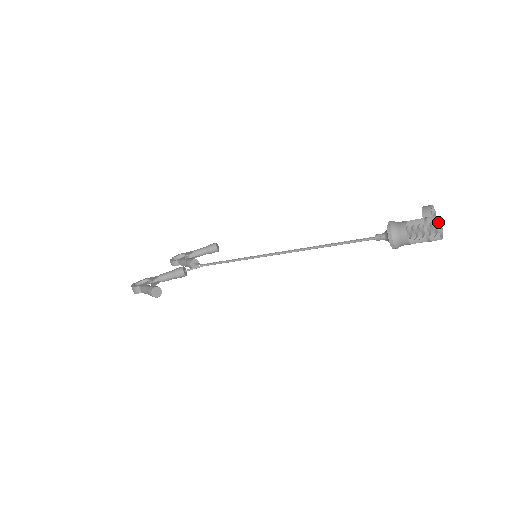
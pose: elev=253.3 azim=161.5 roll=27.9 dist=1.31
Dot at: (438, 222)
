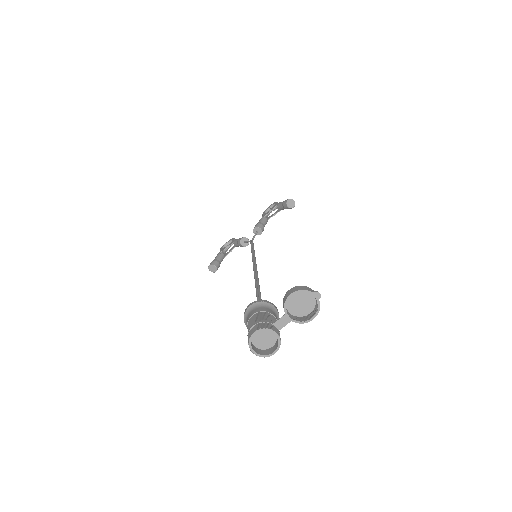
Dot at: (272, 331)
